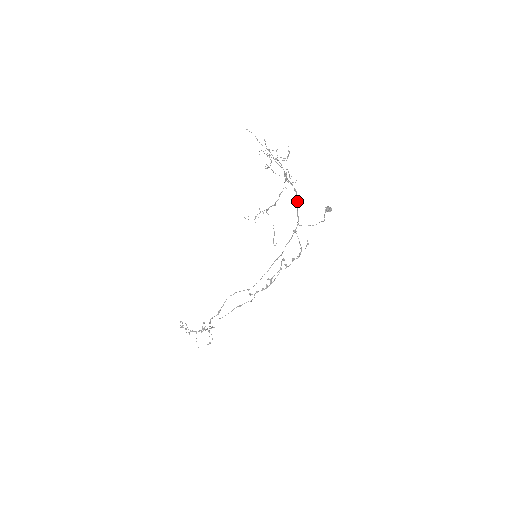
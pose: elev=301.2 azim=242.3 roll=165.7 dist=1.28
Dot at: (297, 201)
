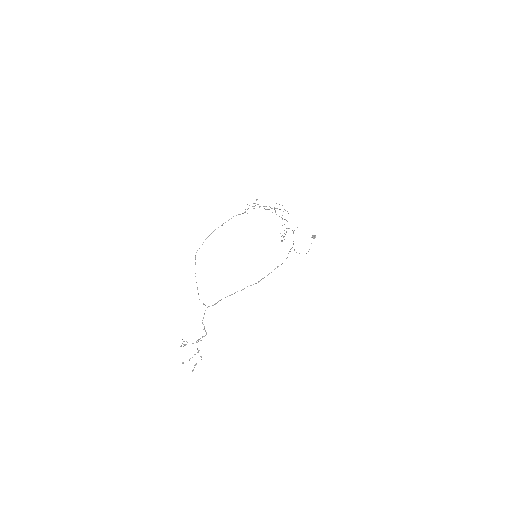
Dot at: occluded
